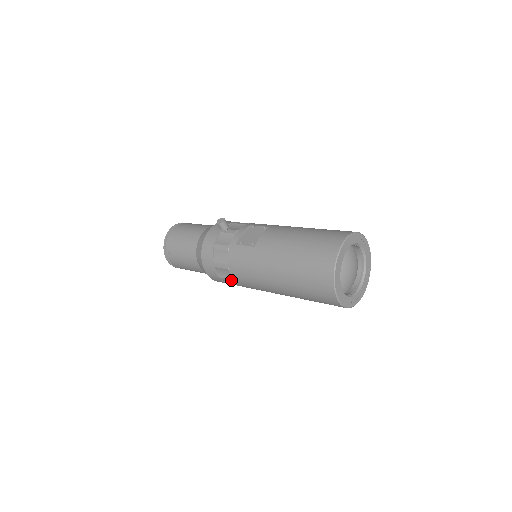
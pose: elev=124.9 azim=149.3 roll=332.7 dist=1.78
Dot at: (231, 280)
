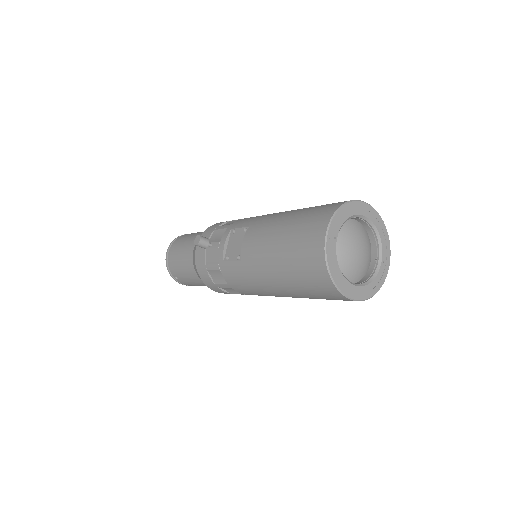
Dot at: (242, 294)
